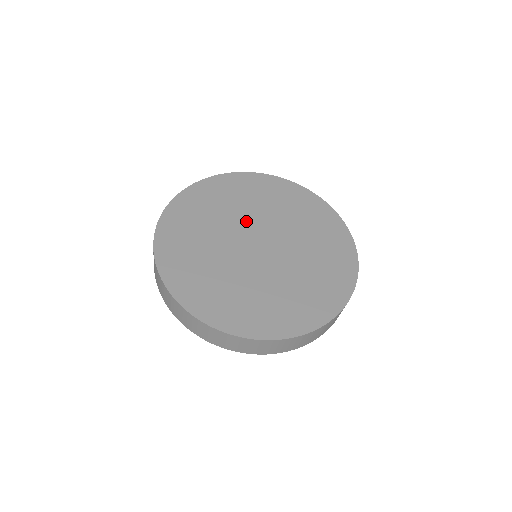
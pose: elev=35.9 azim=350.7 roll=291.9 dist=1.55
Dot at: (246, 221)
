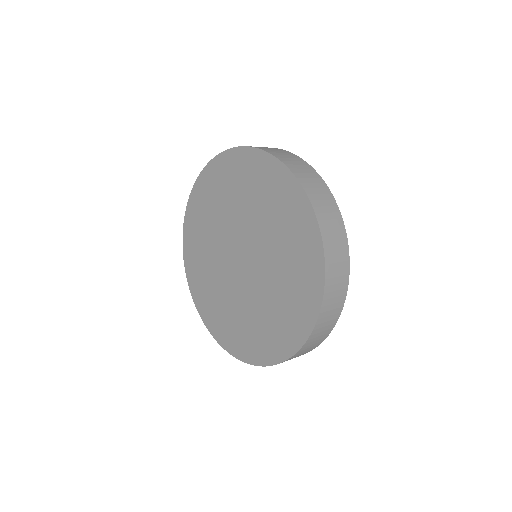
Dot at: (228, 229)
